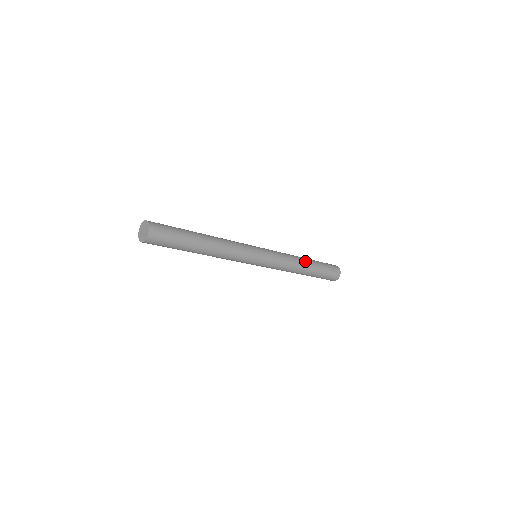
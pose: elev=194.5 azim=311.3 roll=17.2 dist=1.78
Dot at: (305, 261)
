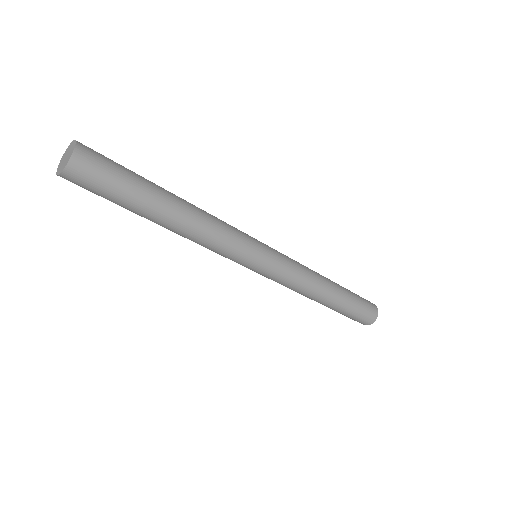
Dot at: (329, 282)
